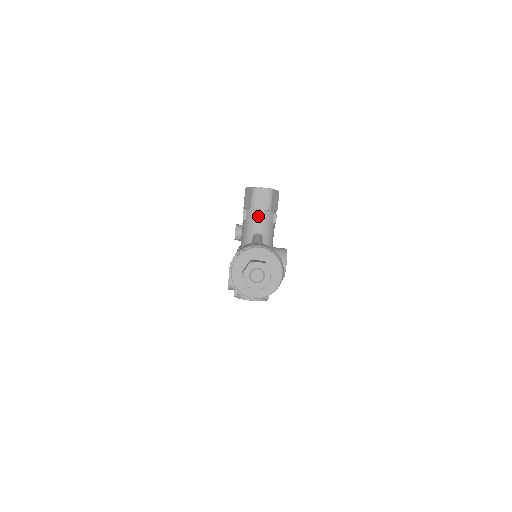
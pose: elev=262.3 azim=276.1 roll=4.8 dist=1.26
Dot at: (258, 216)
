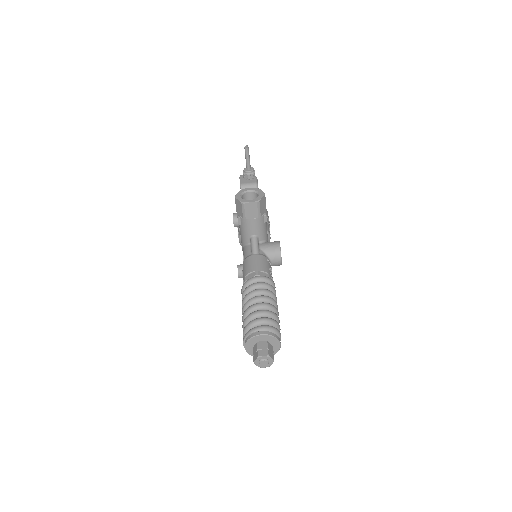
Dot at: (251, 224)
